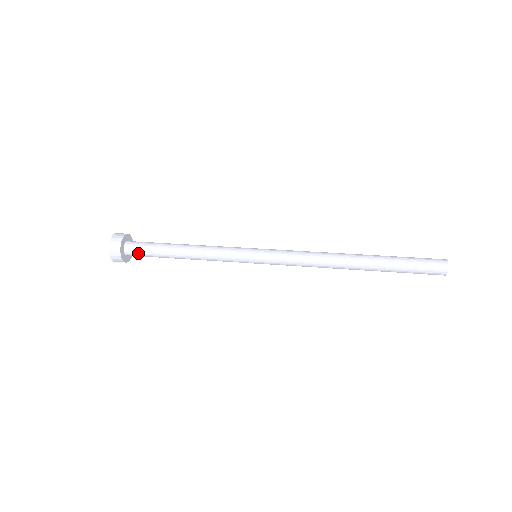
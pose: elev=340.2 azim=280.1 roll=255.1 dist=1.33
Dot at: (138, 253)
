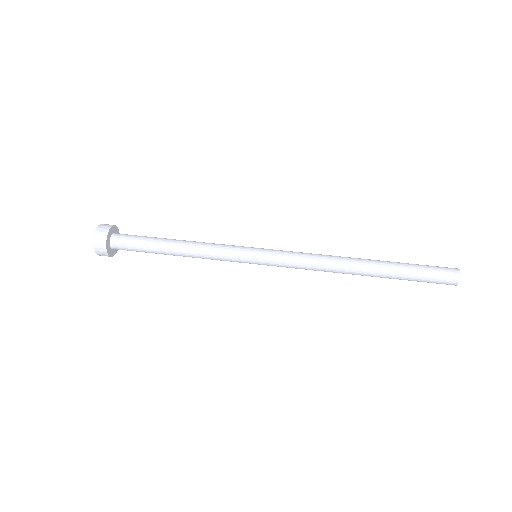
Dot at: (125, 245)
